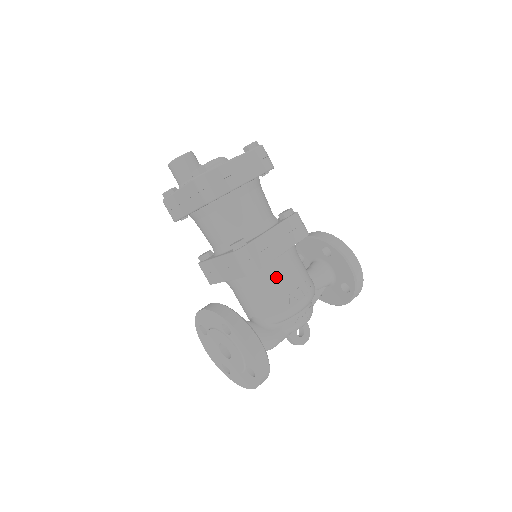
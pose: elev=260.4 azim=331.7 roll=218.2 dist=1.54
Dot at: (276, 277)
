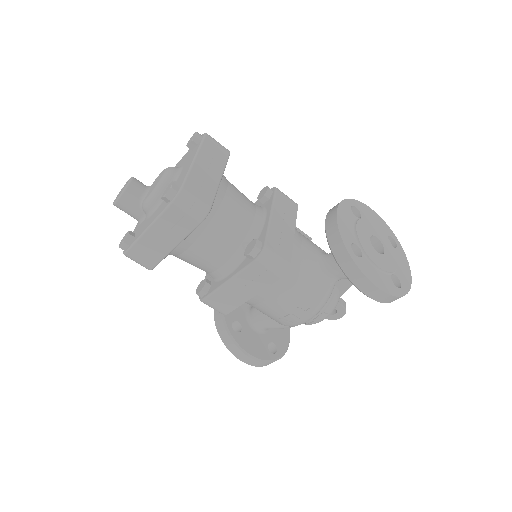
Dot at: (258, 307)
